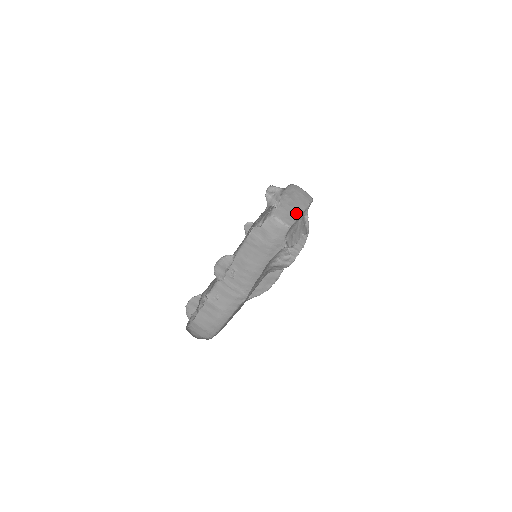
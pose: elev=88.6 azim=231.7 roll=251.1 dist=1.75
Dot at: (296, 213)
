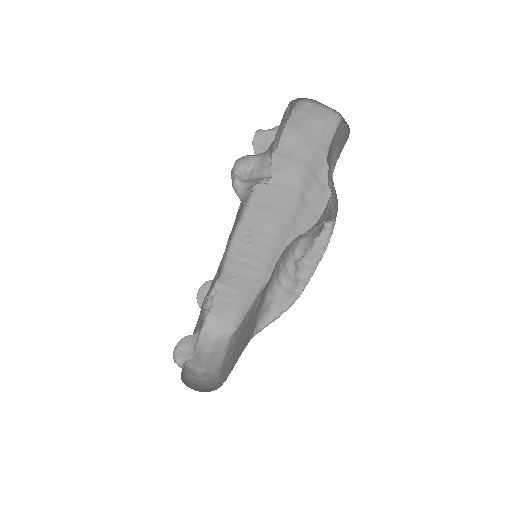
Dot at: occluded
